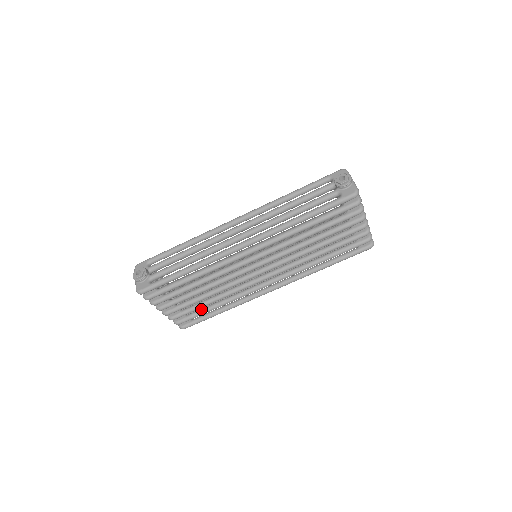
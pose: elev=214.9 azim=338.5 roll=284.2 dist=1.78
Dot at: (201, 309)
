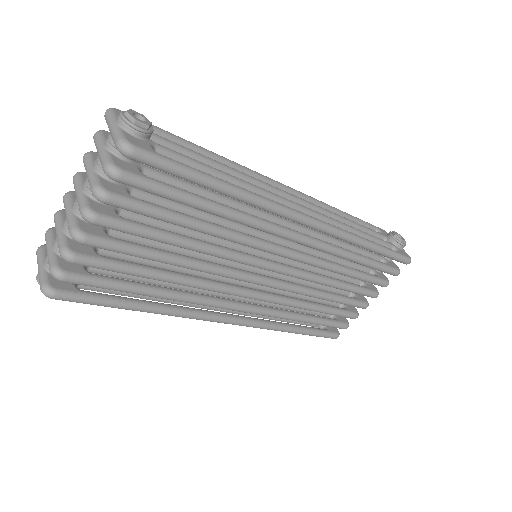
Dot at: occluded
